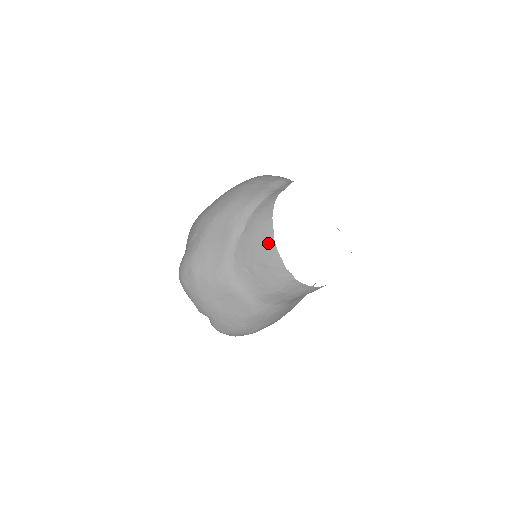
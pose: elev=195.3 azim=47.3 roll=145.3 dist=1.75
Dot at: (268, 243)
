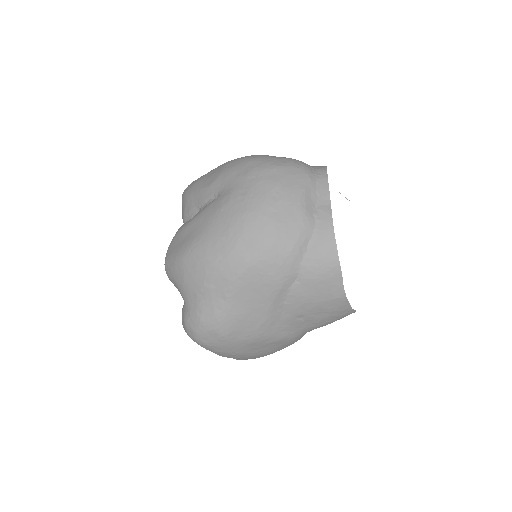
Dot at: (335, 293)
